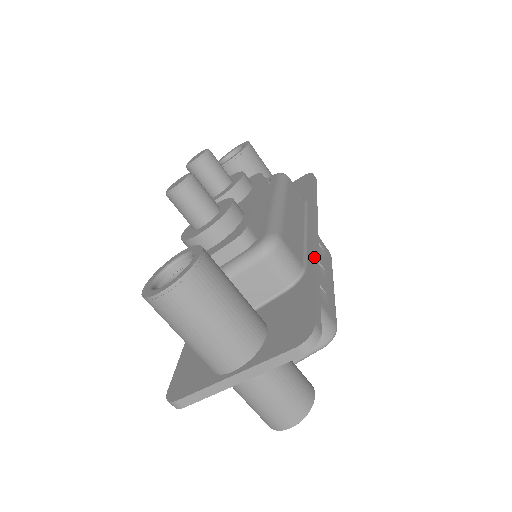
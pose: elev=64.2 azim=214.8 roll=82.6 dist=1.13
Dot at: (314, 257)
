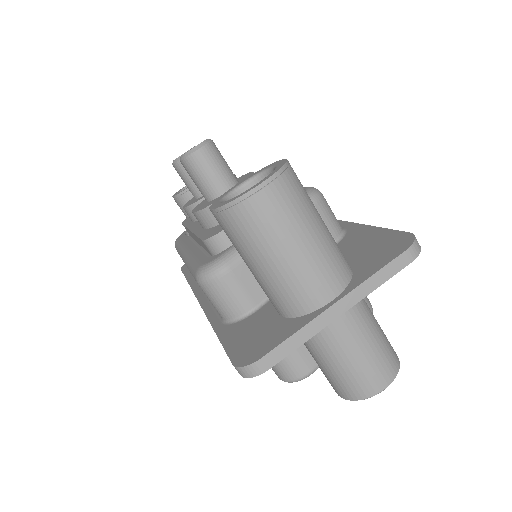
Dot at: (344, 221)
